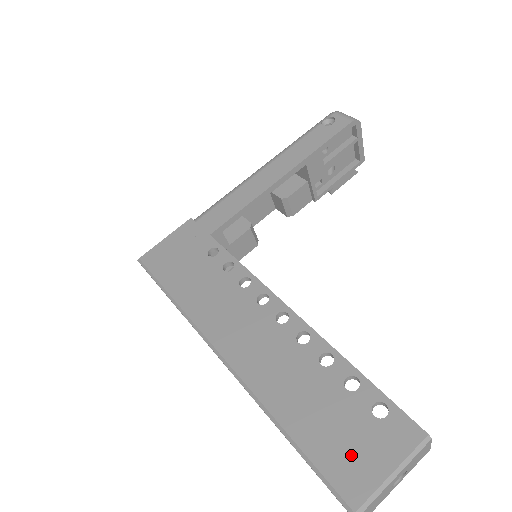
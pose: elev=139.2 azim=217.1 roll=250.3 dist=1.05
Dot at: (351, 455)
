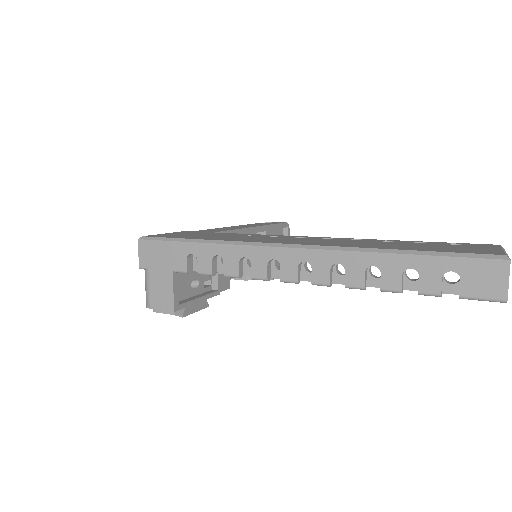
Dot at: (465, 249)
